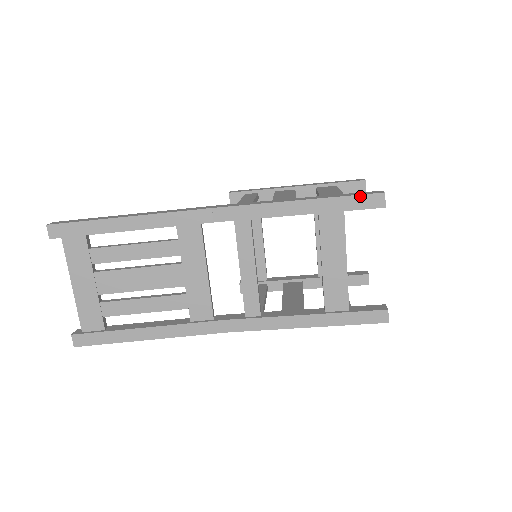
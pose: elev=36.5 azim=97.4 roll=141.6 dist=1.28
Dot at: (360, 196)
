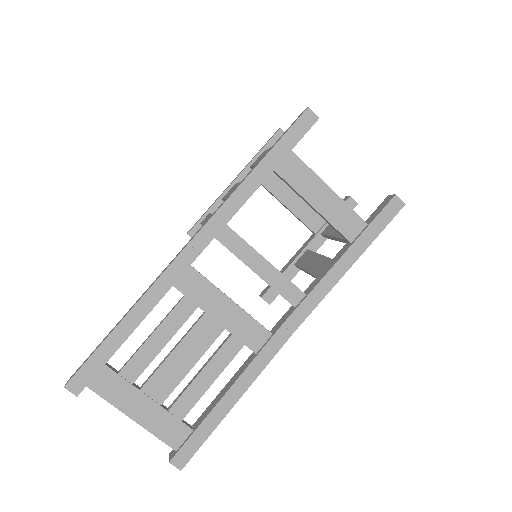
Dot at: (292, 127)
